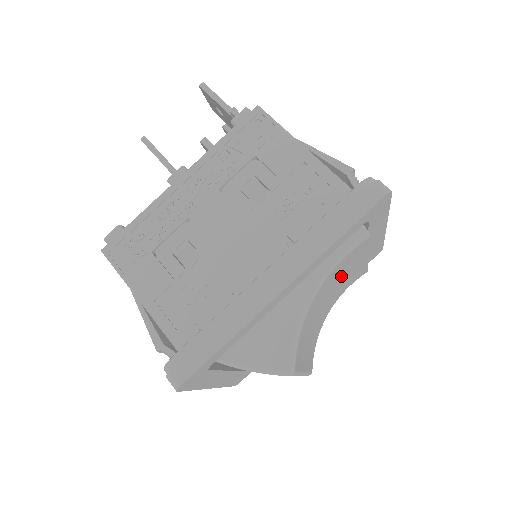
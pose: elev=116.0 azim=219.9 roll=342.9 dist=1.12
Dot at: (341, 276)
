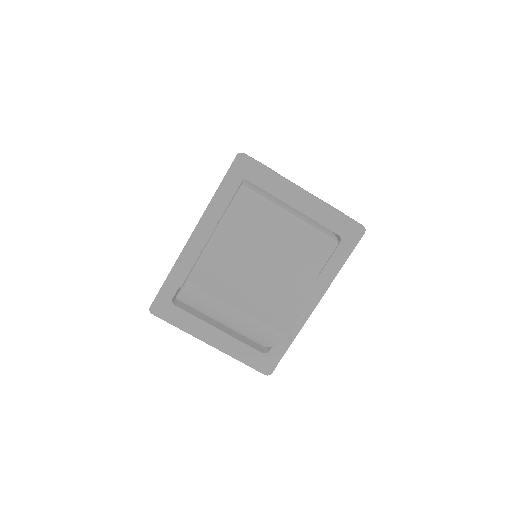
Dot at: (265, 234)
